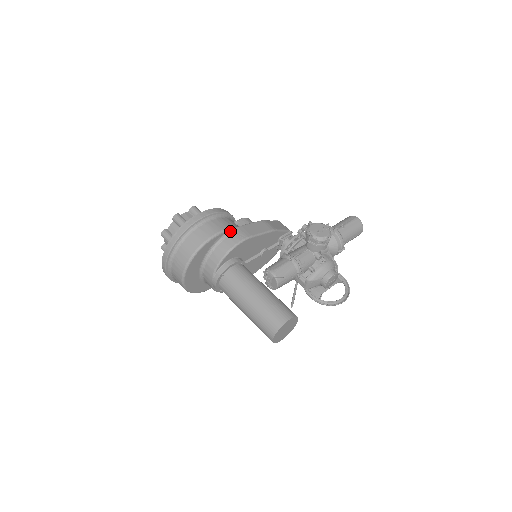
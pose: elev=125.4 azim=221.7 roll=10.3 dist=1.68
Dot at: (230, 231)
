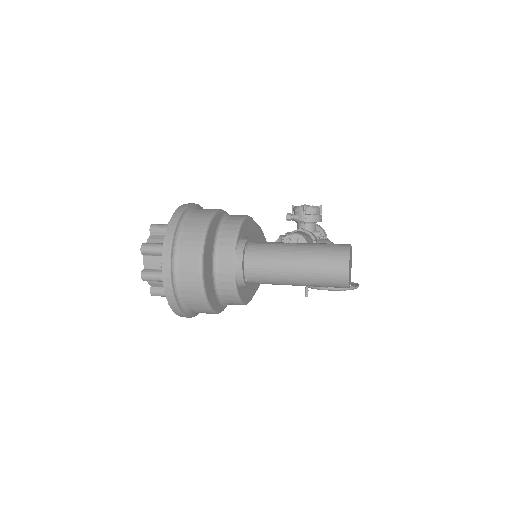
Dot at: (228, 214)
